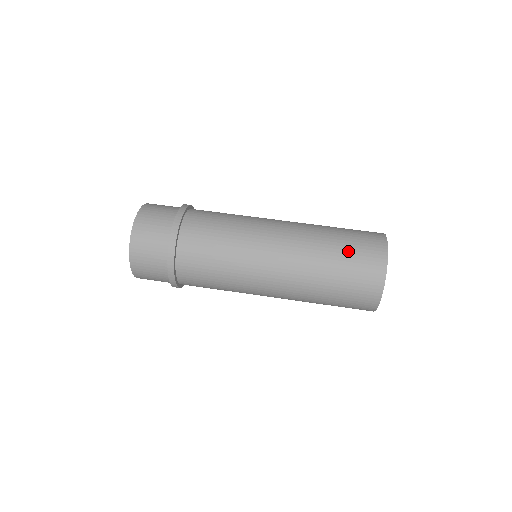
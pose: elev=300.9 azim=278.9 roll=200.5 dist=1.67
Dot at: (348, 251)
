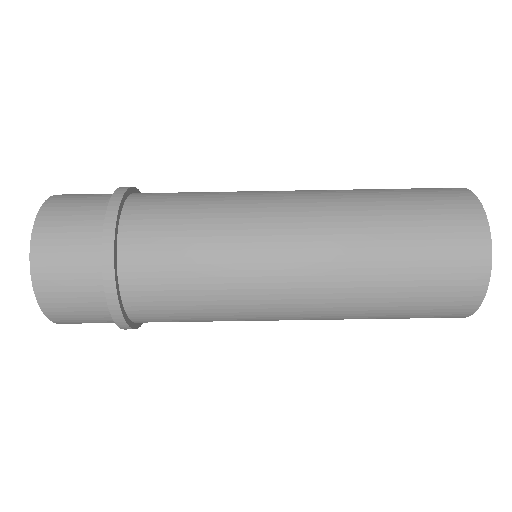
Dot at: (421, 234)
